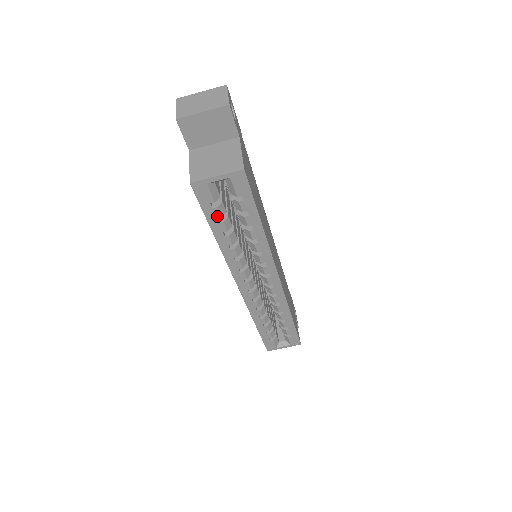
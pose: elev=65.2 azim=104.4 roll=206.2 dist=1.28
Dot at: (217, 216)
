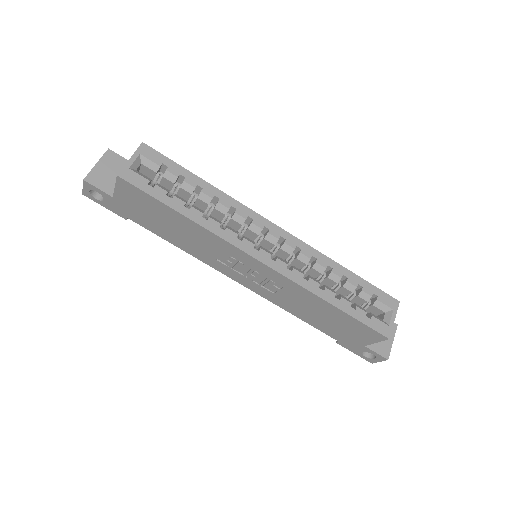
Dot at: (164, 193)
